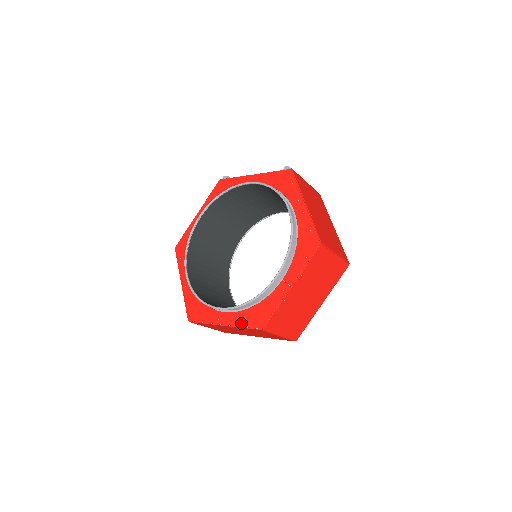
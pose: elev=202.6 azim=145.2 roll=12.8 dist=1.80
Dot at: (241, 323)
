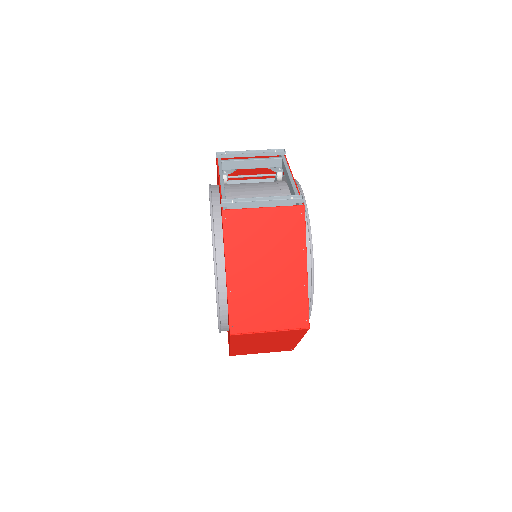
Dot at: occluded
